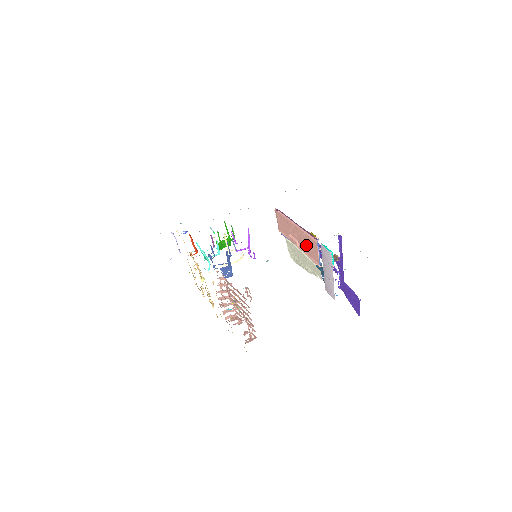
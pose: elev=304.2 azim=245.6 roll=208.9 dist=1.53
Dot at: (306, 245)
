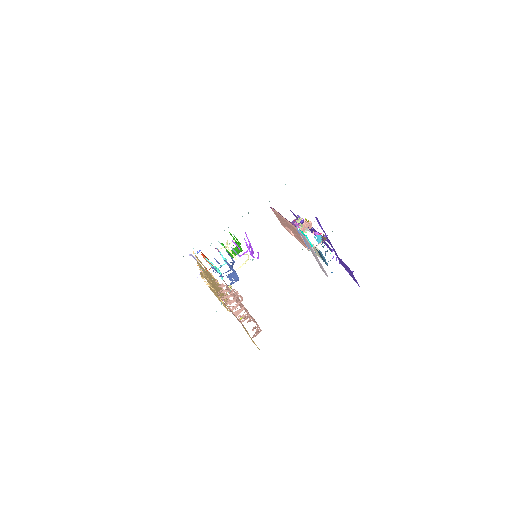
Dot at: occluded
